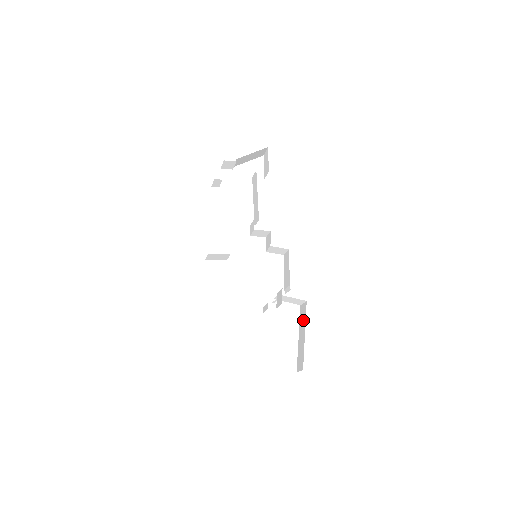
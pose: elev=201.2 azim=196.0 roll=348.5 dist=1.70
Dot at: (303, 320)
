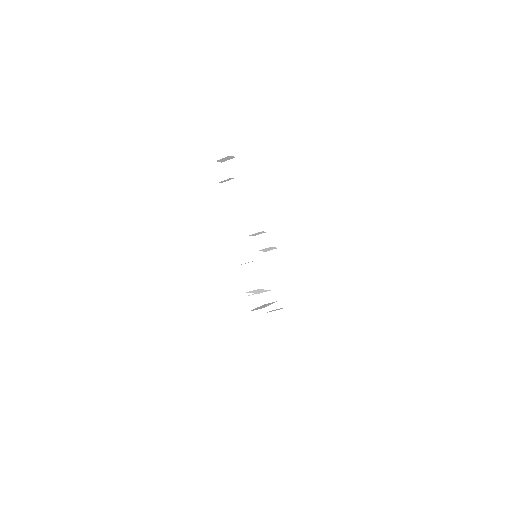
Dot at: (269, 308)
